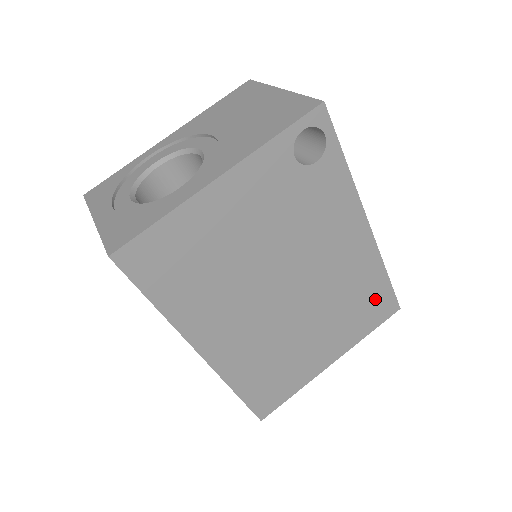
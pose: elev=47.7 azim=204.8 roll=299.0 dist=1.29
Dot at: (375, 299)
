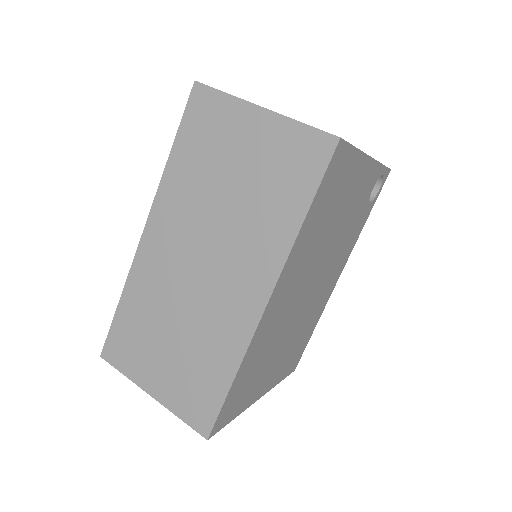
Dot at: (301, 347)
